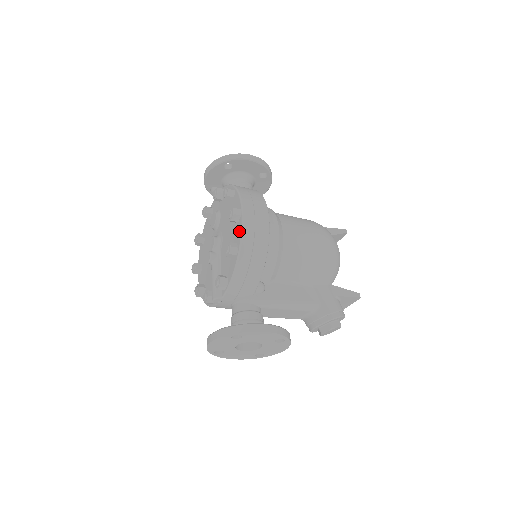
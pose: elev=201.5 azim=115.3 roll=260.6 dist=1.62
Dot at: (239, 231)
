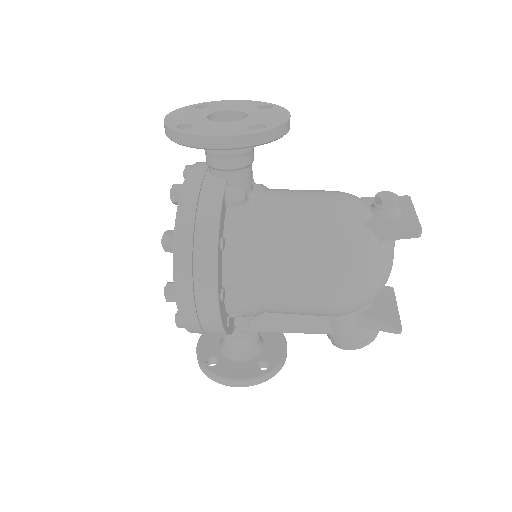
Dot at: occluded
